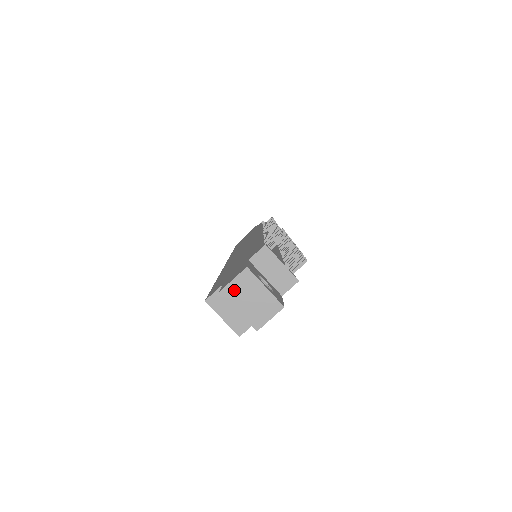
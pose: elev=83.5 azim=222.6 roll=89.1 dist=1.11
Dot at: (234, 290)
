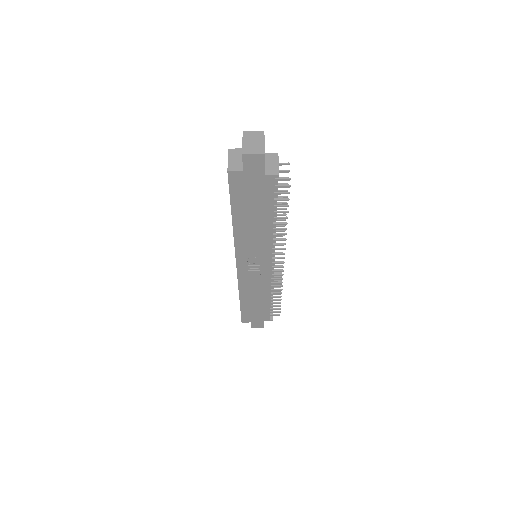
Dot at: (250, 135)
